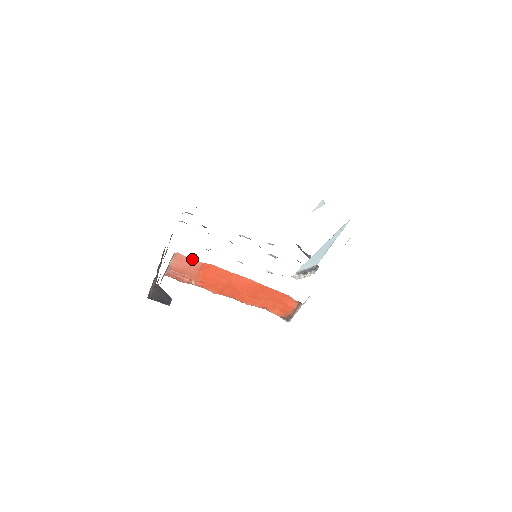
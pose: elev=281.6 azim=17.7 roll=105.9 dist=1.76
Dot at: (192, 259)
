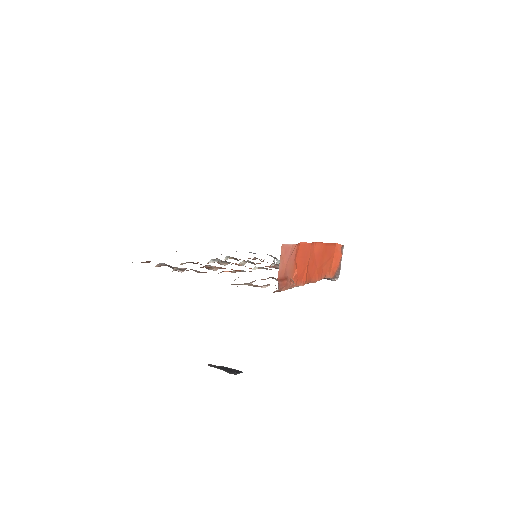
Dot at: (291, 245)
